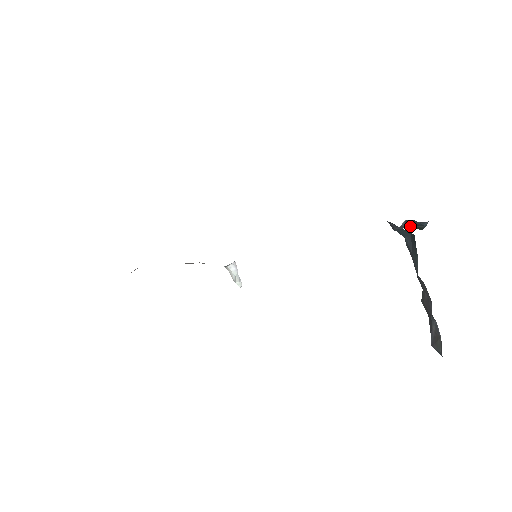
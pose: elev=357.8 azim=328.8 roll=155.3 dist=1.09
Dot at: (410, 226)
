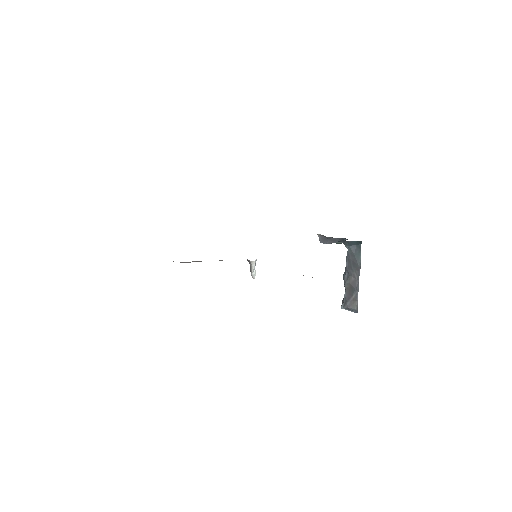
Dot at: occluded
